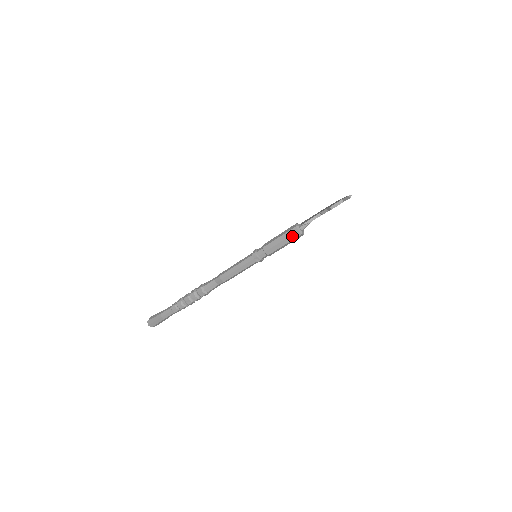
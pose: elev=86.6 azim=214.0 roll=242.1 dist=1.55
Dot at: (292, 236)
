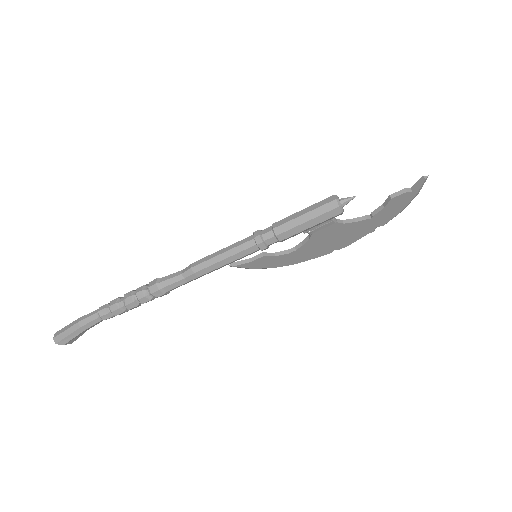
Dot at: (324, 207)
